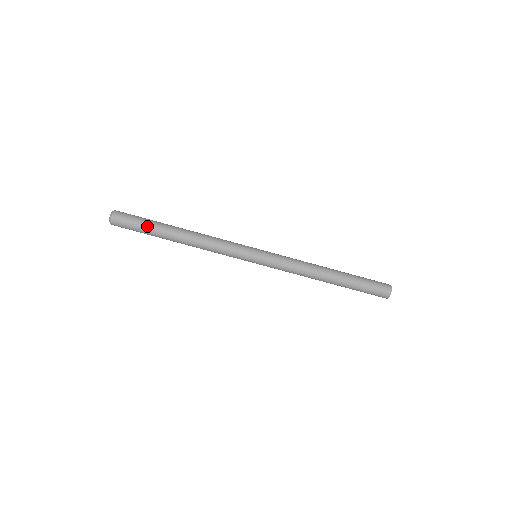
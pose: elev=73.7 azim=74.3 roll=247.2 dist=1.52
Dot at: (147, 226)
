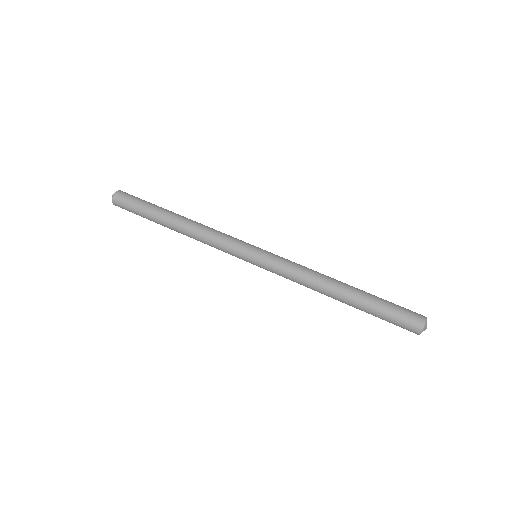
Dot at: (148, 204)
